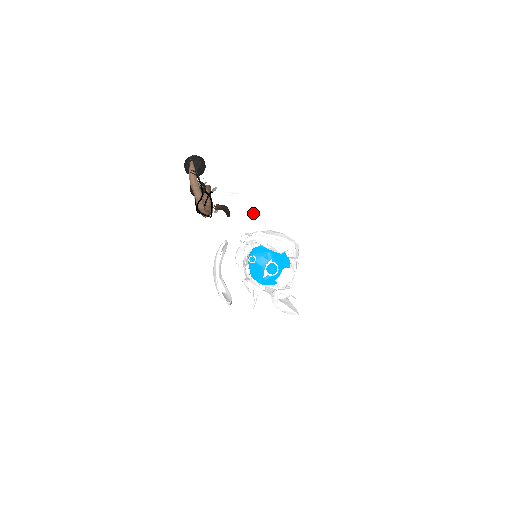
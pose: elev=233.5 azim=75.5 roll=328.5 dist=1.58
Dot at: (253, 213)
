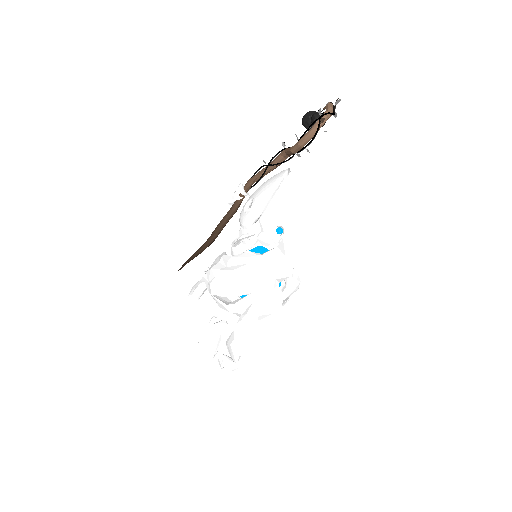
Dot at: occluded
